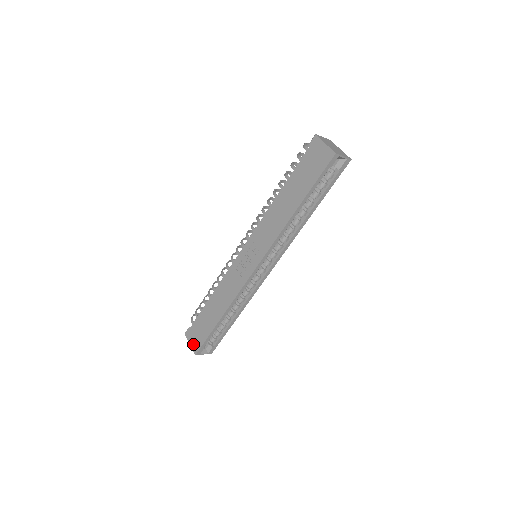
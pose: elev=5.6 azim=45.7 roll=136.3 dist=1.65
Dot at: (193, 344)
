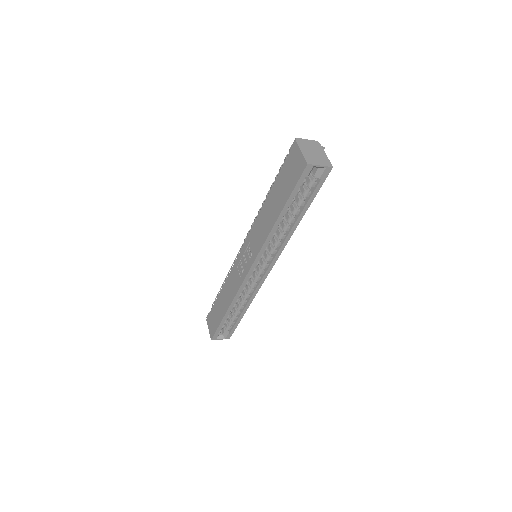
Dot at: (210, 329)
